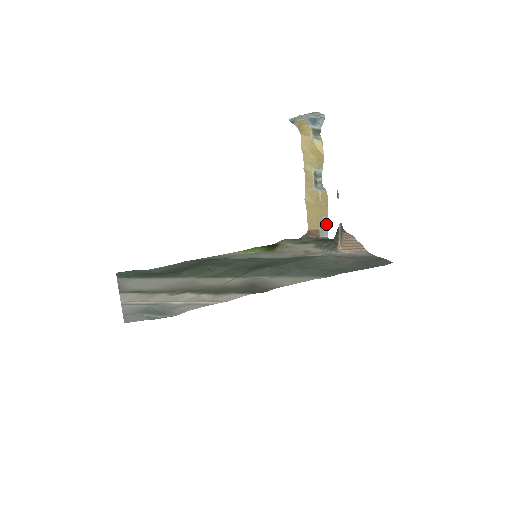
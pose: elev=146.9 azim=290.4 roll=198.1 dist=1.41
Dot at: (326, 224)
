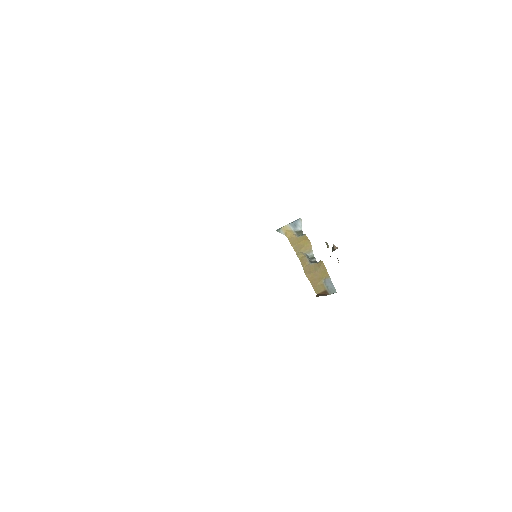
Dot at: (331, 283)
